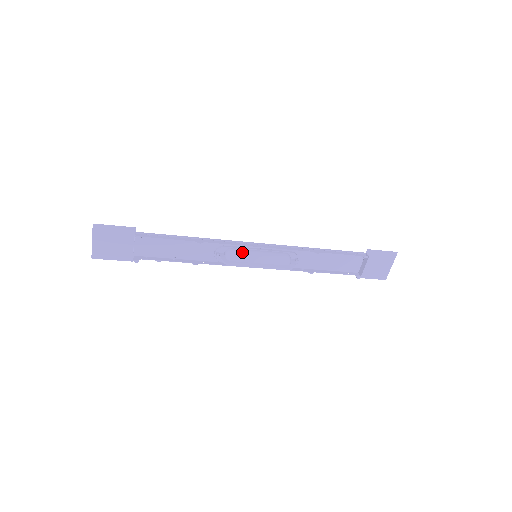
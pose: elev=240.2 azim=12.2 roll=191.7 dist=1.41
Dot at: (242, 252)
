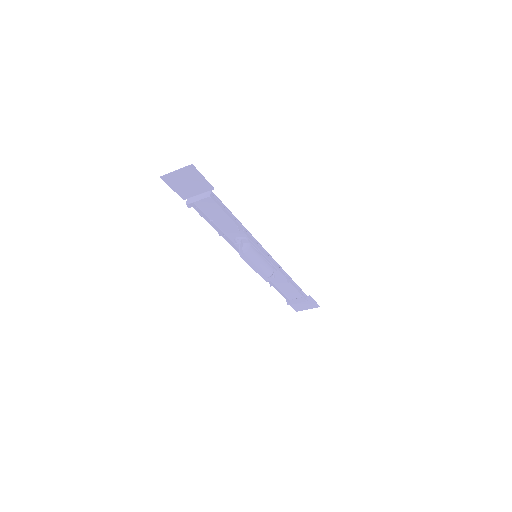
Dot at: (254, 252)
